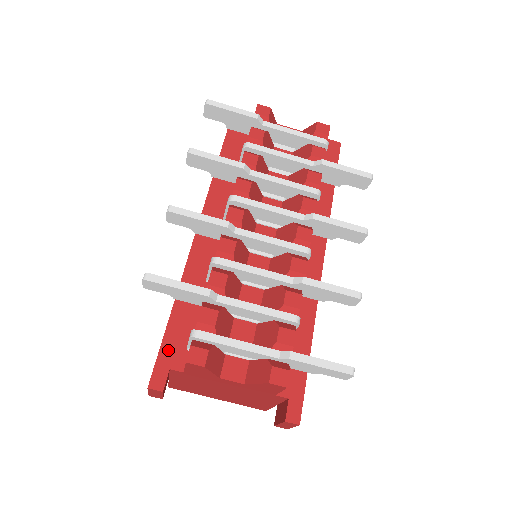
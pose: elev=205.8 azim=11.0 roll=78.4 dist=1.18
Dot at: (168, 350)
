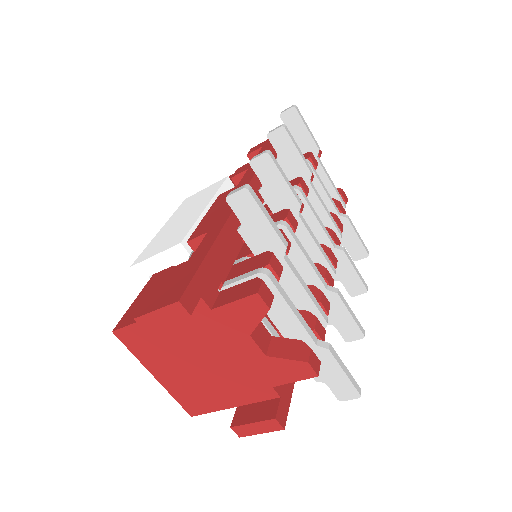
Dot at: (204, 277)
